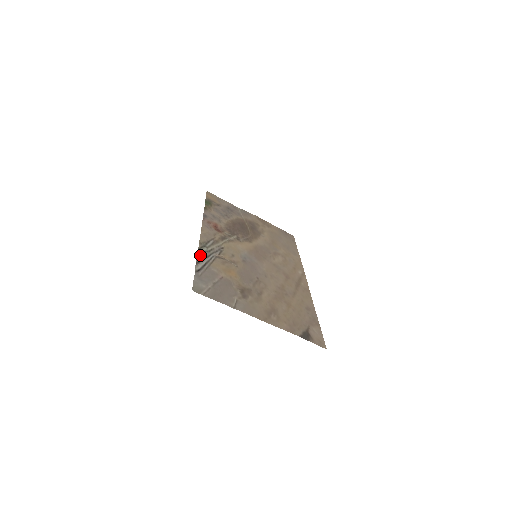
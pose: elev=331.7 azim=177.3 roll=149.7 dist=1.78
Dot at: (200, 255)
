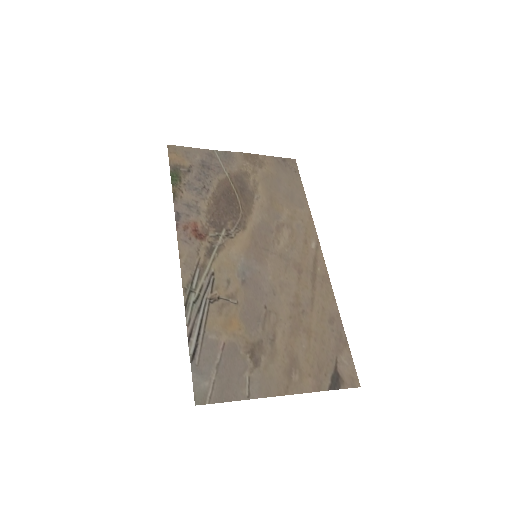
Dot at: (189, 317)
